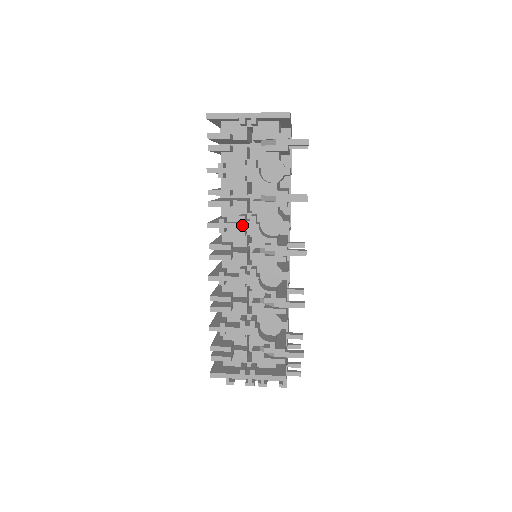
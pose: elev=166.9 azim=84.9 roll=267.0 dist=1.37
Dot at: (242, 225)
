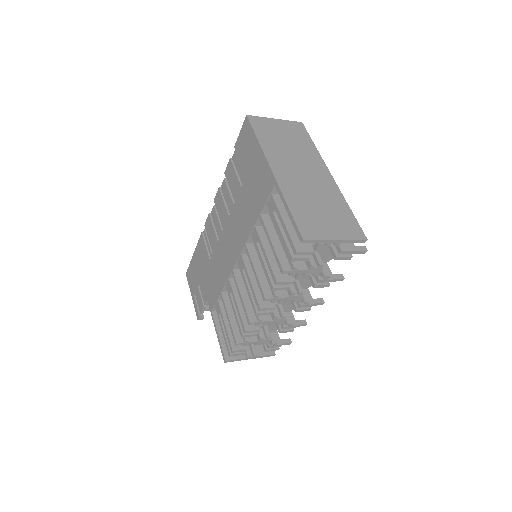
Dot at: (291, 298)
